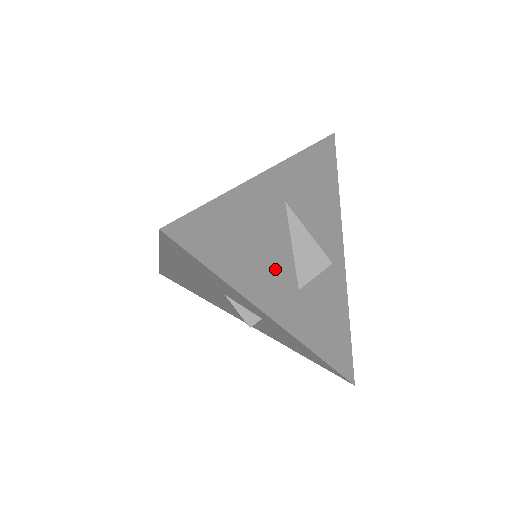
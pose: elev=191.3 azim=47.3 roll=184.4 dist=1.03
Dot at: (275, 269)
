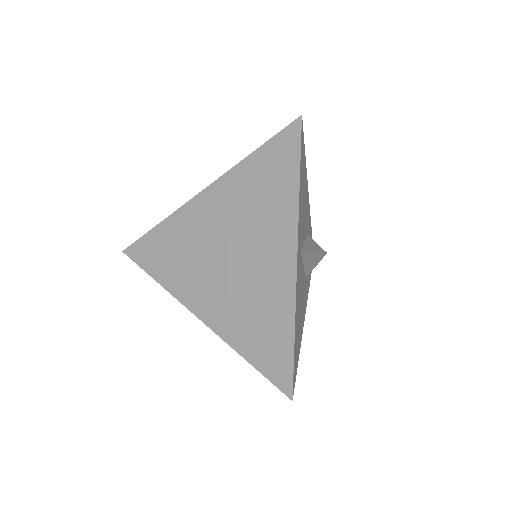
Dot at: (303, 296)
